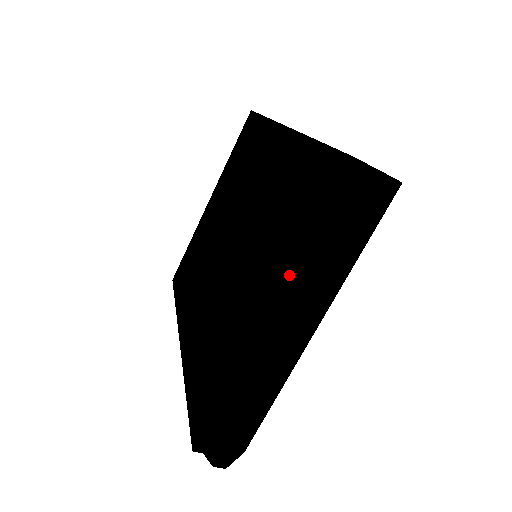
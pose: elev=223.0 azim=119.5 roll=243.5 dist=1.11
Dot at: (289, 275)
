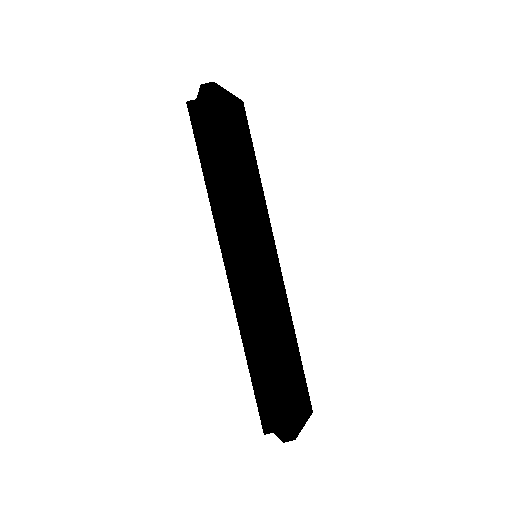
Dot at: occluded
